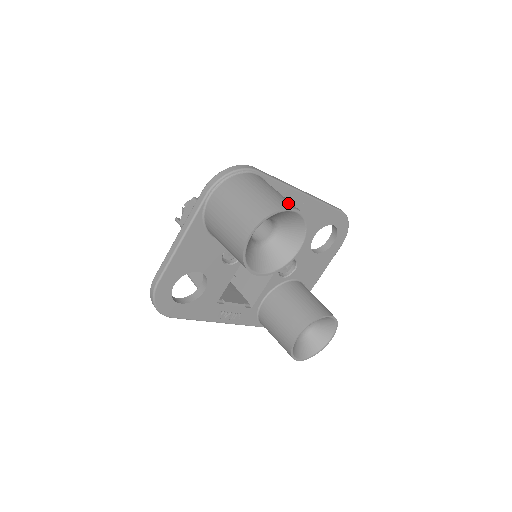
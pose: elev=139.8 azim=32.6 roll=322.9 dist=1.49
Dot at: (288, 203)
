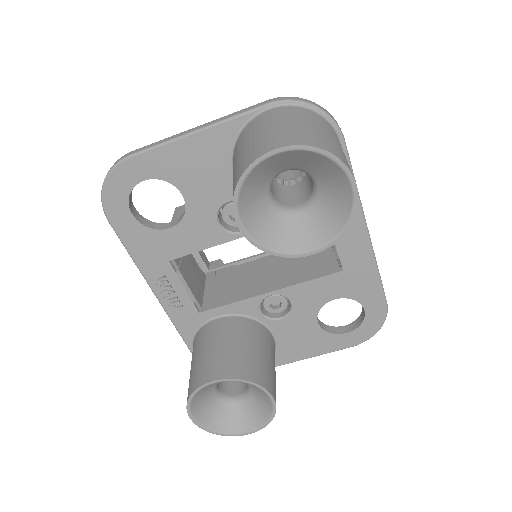
Dot at: occluded
